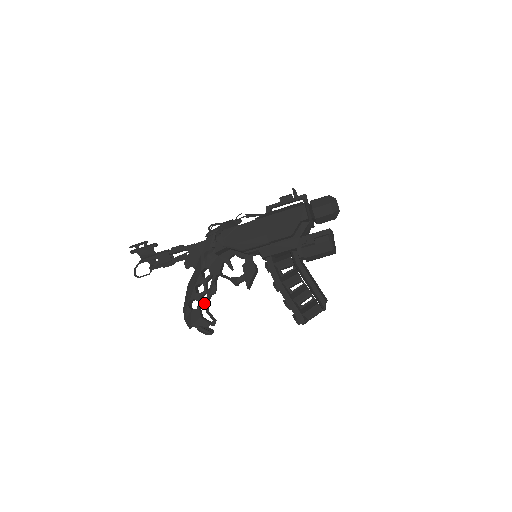
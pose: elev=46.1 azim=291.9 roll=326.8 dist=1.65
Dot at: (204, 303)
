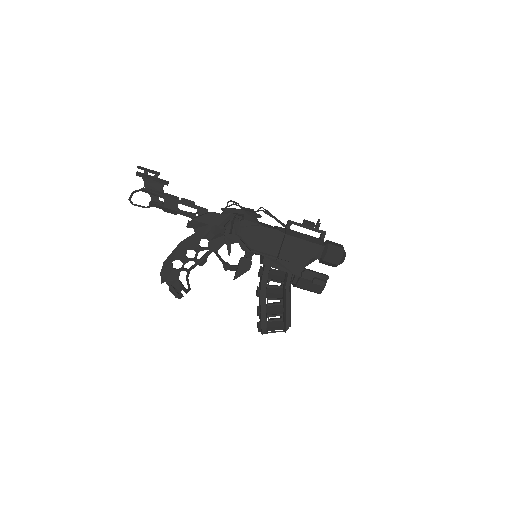
Dot at: (188, 269)
